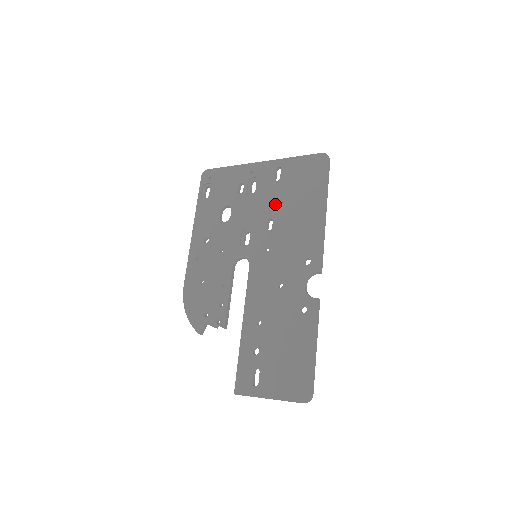
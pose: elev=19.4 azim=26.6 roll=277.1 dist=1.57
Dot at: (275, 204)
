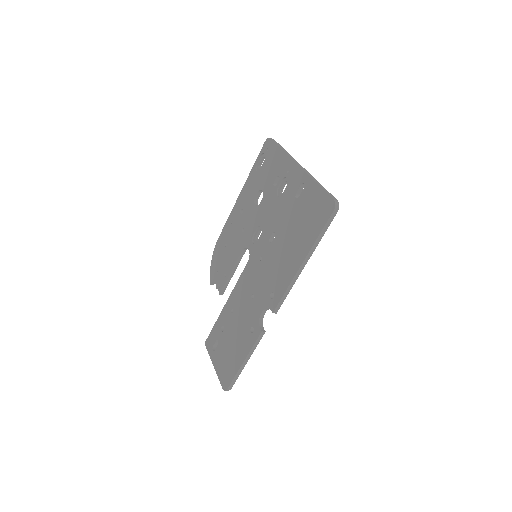
Dot at: (284, 221)
